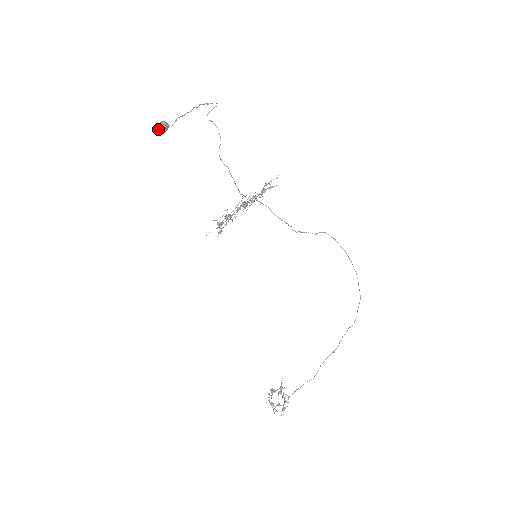
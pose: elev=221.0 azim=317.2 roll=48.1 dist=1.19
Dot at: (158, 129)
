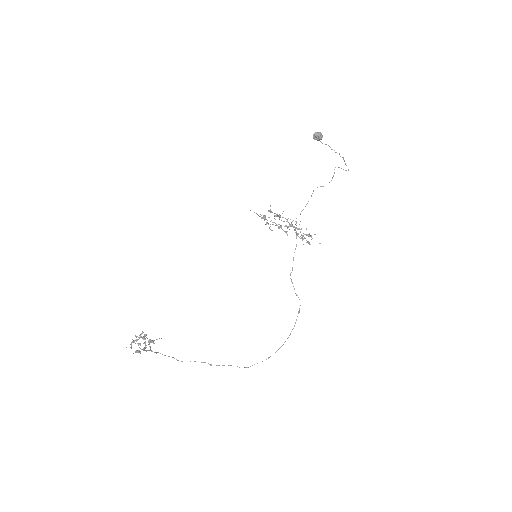
Dot at: (316, 133)
